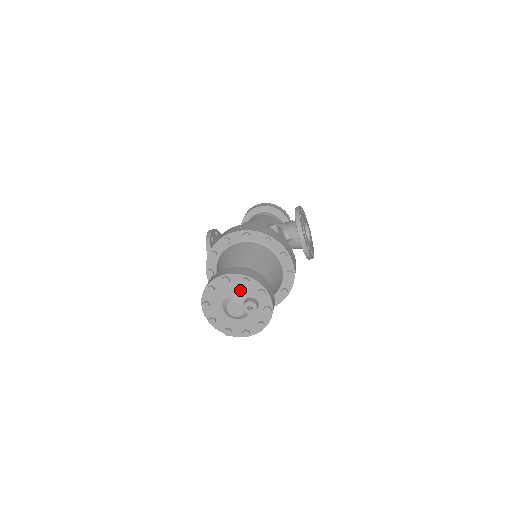
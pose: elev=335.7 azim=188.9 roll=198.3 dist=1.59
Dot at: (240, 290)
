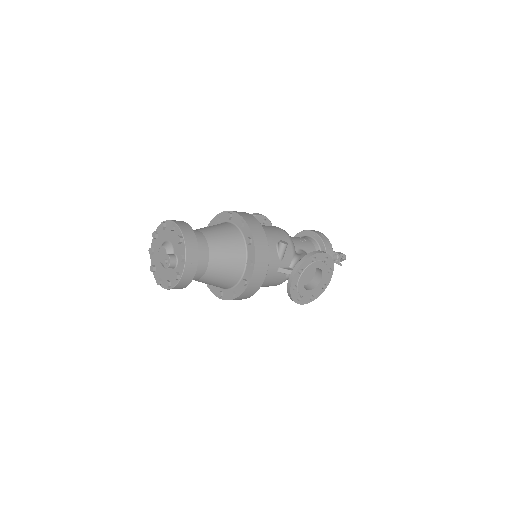
Dot at: (175, 244)
